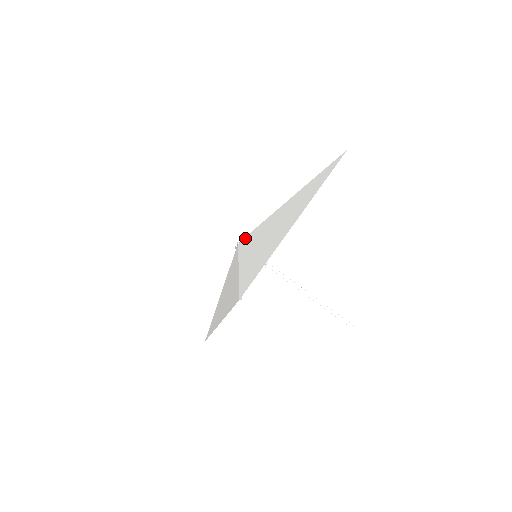
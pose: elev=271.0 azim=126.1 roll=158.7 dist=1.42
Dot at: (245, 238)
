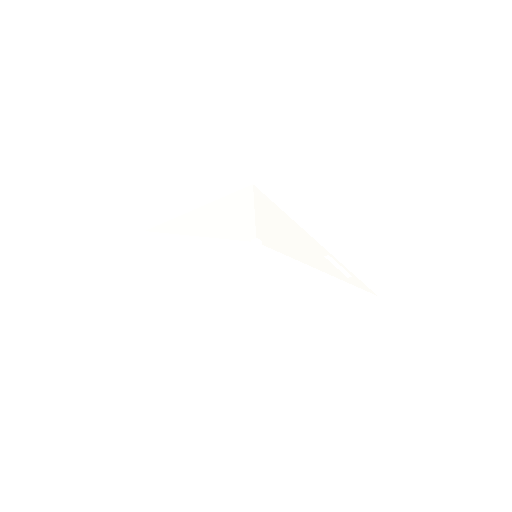
Dot at: (266, 251)
